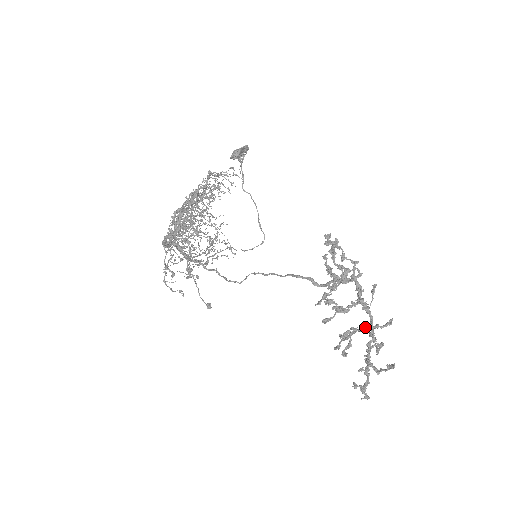
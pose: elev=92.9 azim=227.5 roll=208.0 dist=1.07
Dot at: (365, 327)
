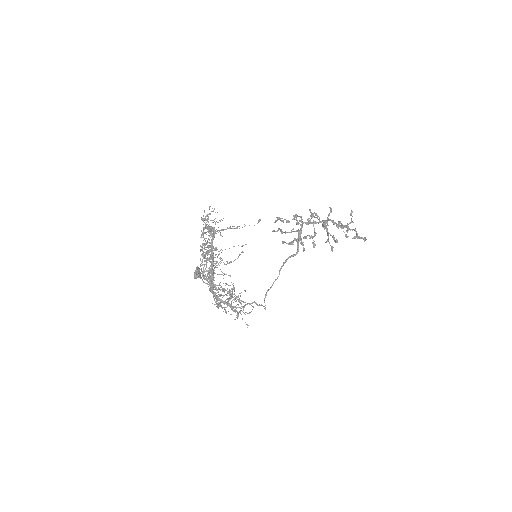
Dot at: occluded
